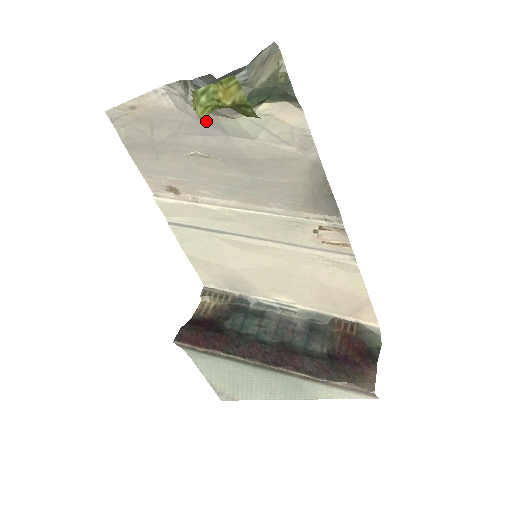
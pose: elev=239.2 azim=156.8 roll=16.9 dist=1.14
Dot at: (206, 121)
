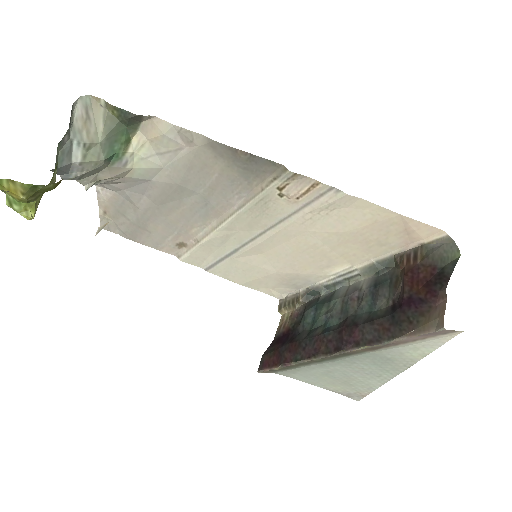
Dot at: (131, 185)
